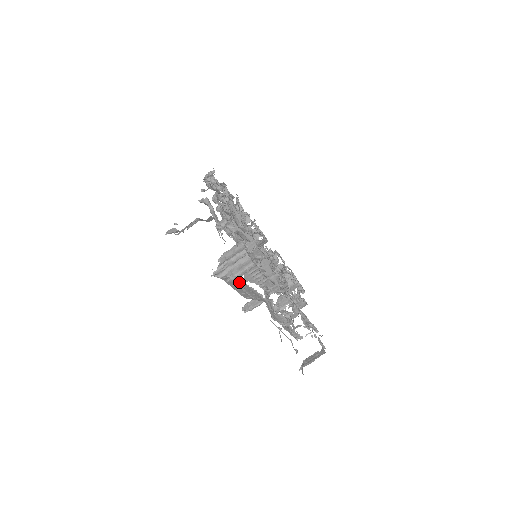
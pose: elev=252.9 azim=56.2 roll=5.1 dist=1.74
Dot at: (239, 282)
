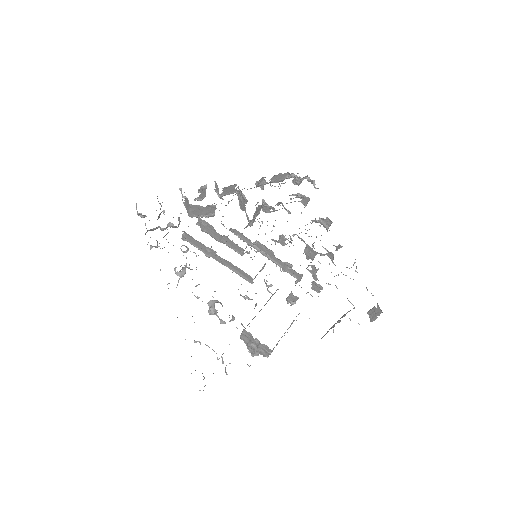
Dot at: occluded
